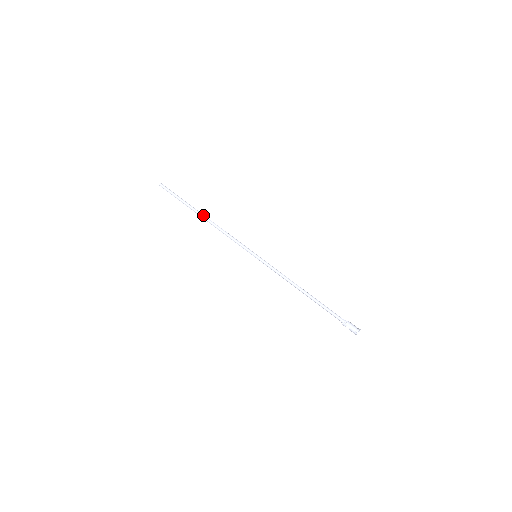
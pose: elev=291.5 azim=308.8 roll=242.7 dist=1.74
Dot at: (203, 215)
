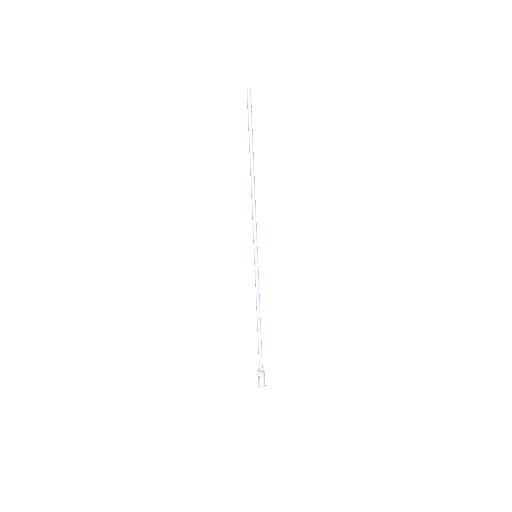
Dot at: occluded
